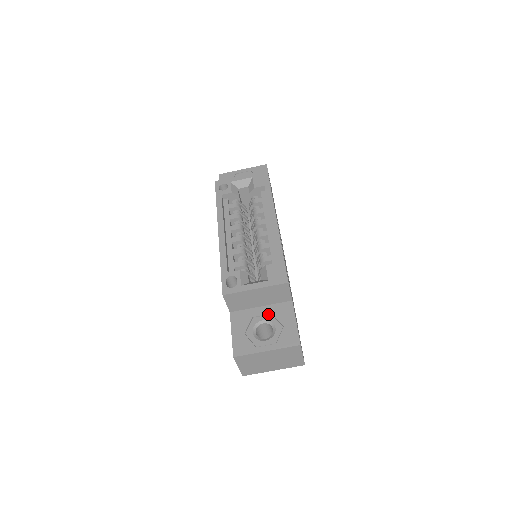
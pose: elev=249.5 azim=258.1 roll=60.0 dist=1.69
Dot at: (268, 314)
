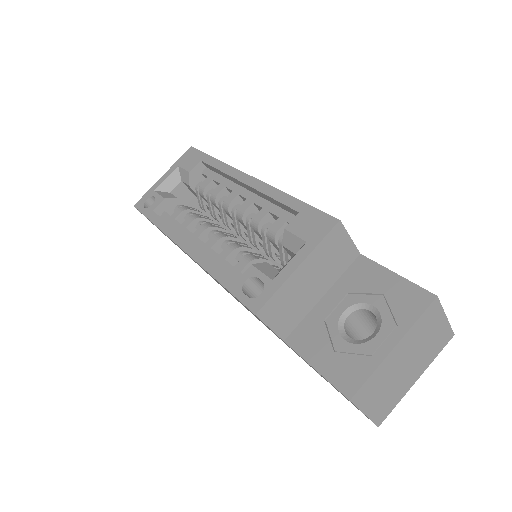
Dot at: (343, 298)
